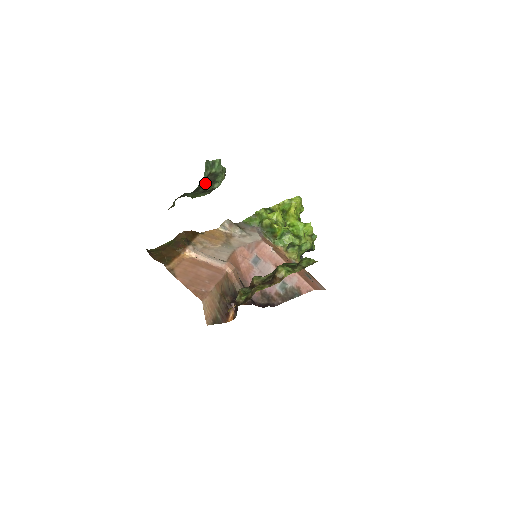
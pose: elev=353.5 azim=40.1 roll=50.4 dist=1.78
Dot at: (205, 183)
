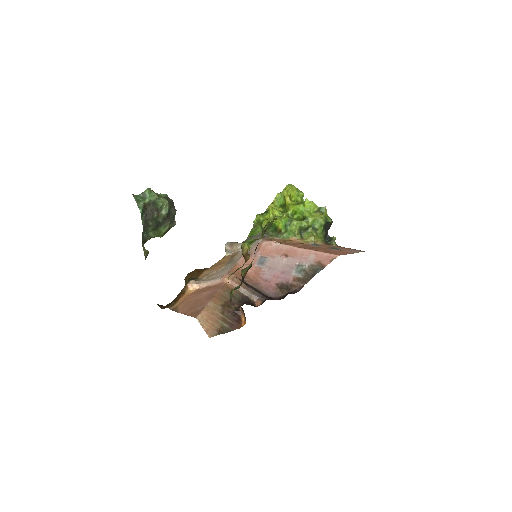
Dot at: (149, 215)
